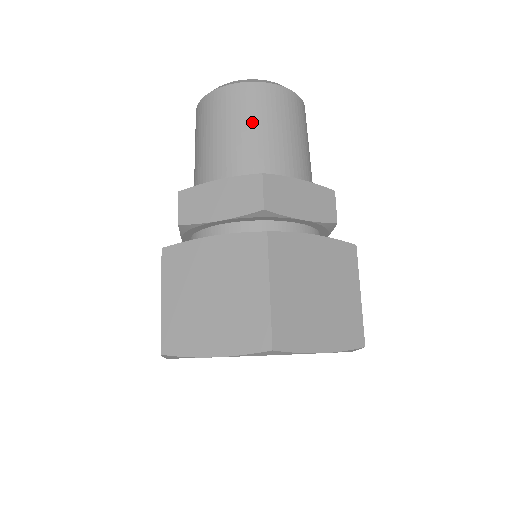
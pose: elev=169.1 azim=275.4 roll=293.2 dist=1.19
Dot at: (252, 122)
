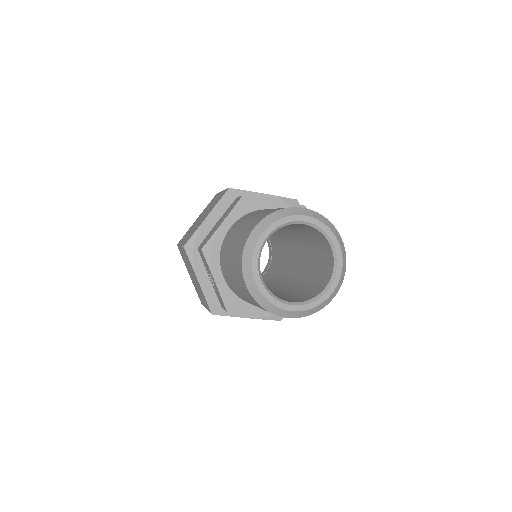
Dot at: occluded
